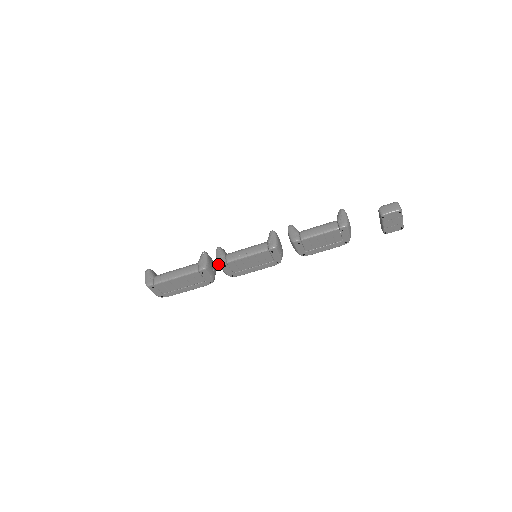
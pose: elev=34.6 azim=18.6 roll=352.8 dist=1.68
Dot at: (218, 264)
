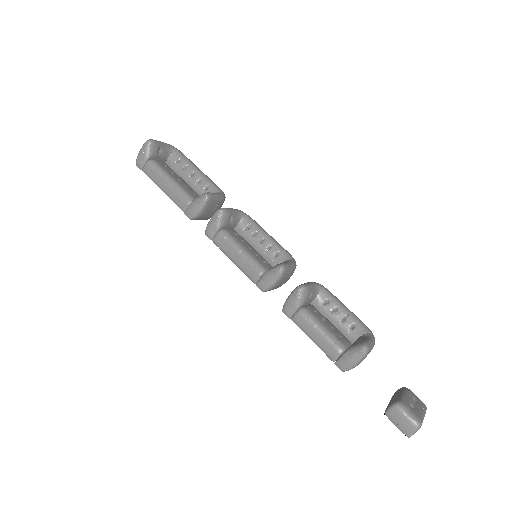
Dot at: (206, 230)
